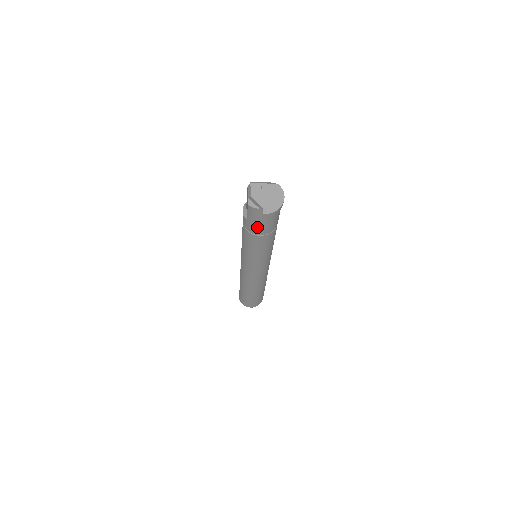
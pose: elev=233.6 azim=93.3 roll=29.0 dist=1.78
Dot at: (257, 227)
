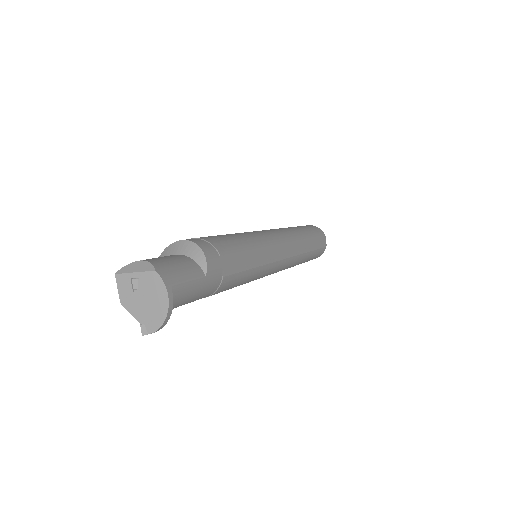
Dot at: occluded
